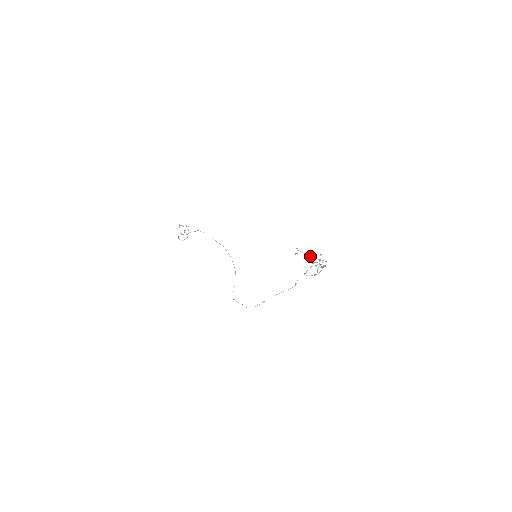
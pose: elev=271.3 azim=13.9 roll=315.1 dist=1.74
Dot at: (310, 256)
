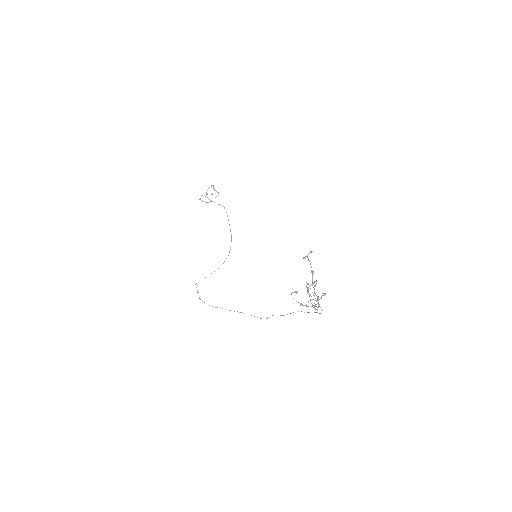
Dot at: (314, 281)
